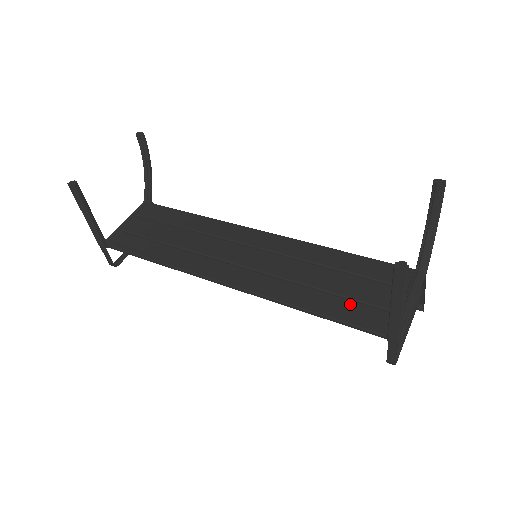
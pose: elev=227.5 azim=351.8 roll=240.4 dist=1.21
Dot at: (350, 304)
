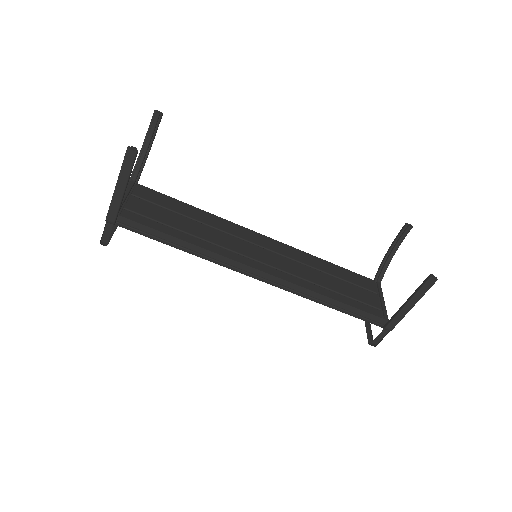
Dot at: (353, 302)
